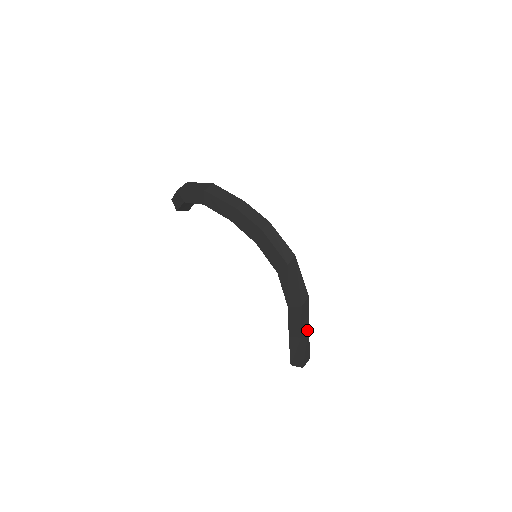
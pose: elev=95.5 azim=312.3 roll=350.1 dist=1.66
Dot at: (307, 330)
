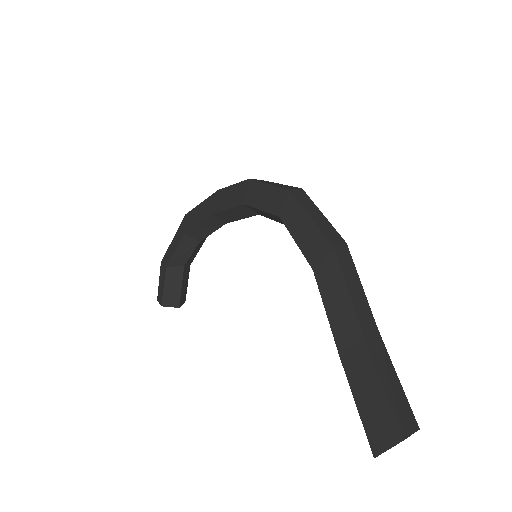
Dot at: (374, 328)
